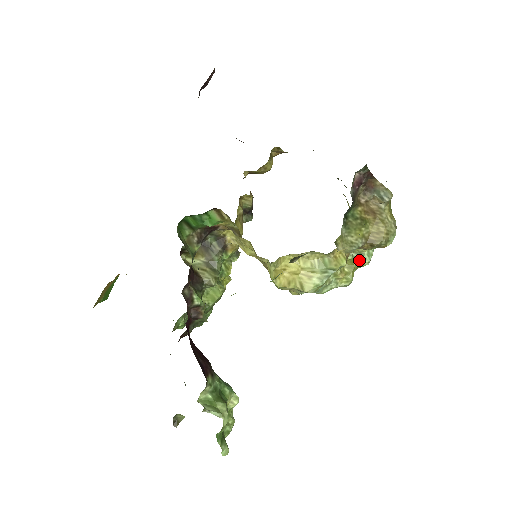
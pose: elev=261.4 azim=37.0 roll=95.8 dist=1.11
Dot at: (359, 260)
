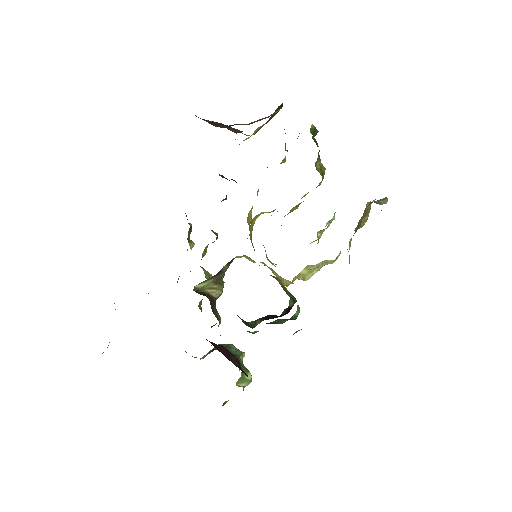
Dot at: (327, 222)
